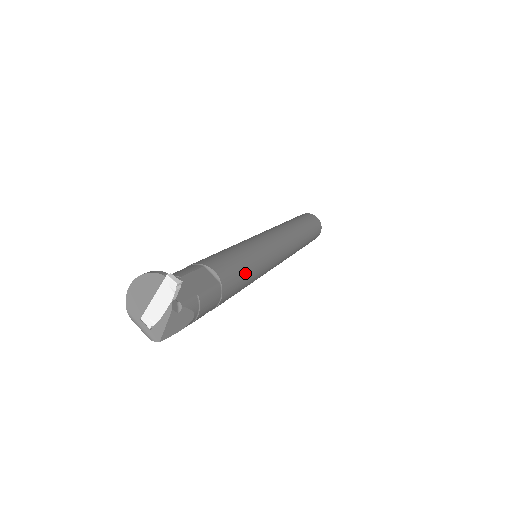
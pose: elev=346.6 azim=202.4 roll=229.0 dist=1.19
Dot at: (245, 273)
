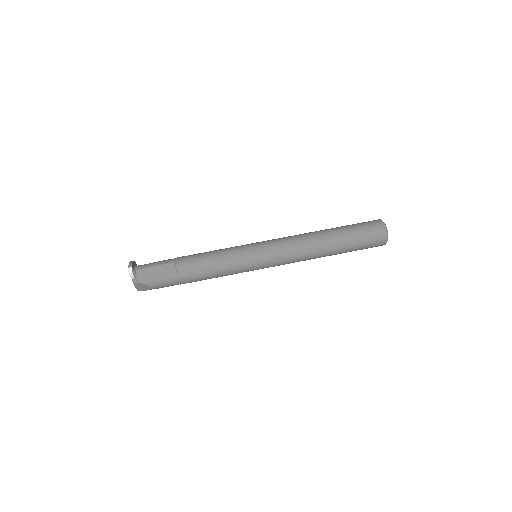
Dot at: (208, 271)
